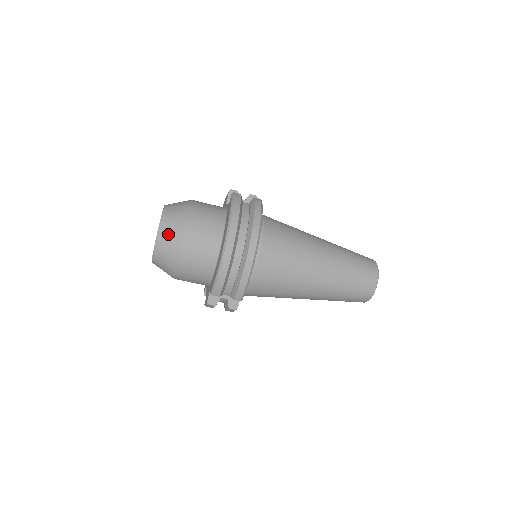
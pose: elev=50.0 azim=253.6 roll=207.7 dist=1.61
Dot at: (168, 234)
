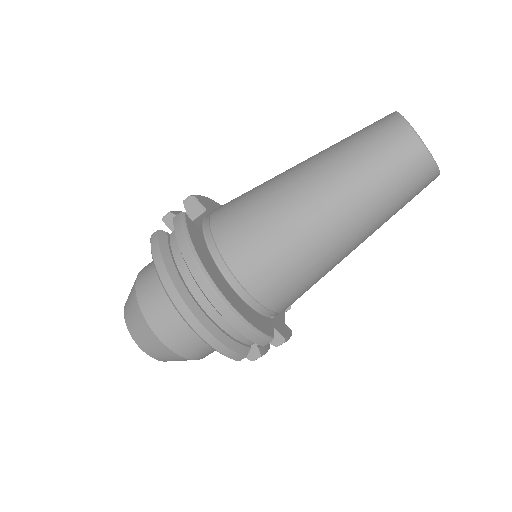
Dot at: (143, 340)
